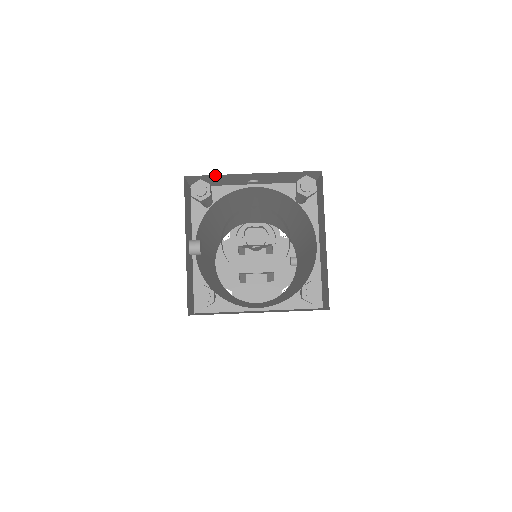
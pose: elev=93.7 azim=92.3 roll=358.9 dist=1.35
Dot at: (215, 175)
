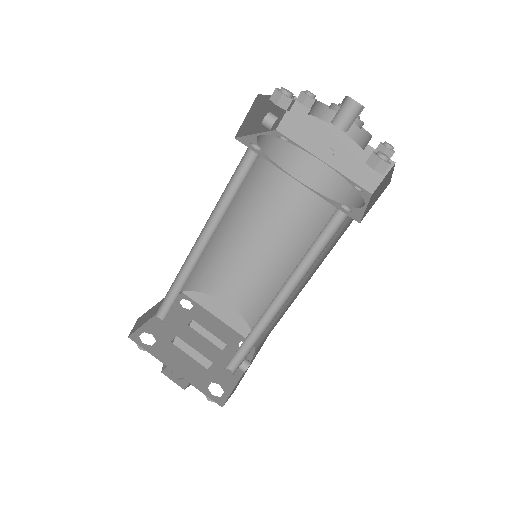
Dot at: occluded
